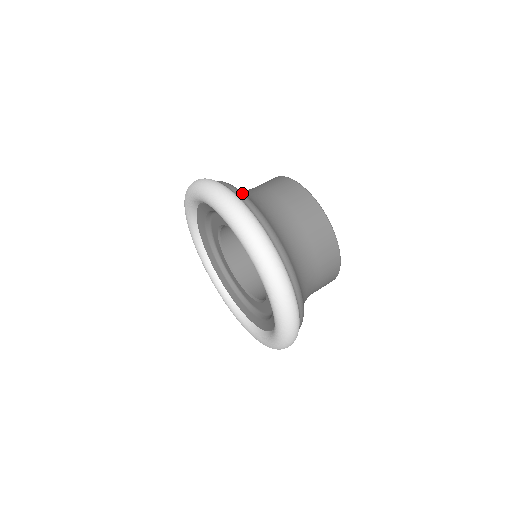
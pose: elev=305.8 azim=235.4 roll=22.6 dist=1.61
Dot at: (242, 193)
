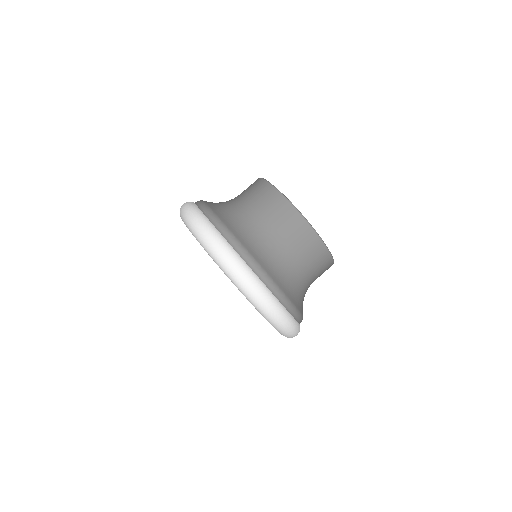
Dot at: (261, 269)
